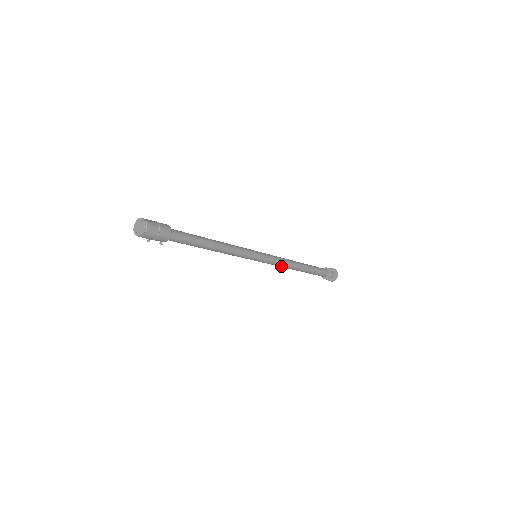
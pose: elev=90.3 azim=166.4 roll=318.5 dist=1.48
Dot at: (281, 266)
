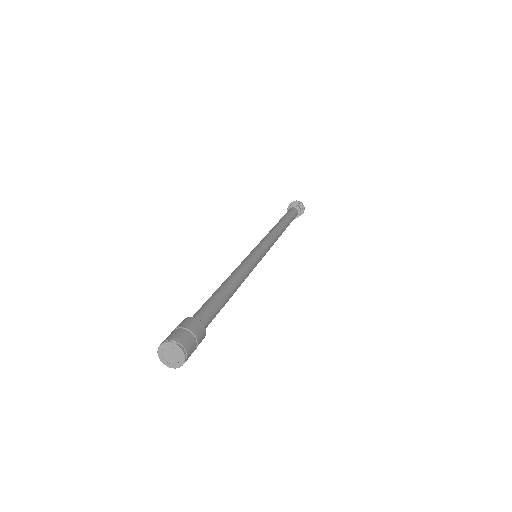
Dot at: occluded
